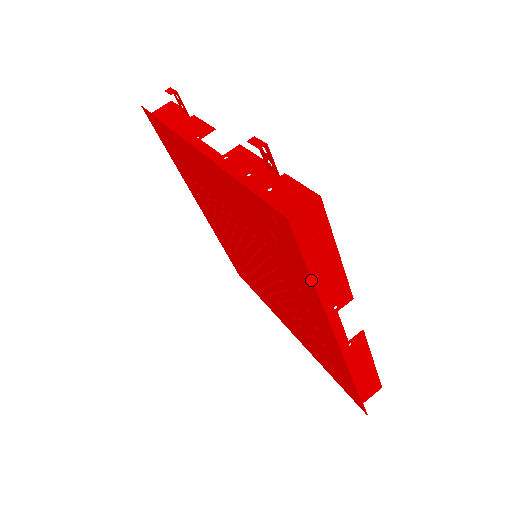
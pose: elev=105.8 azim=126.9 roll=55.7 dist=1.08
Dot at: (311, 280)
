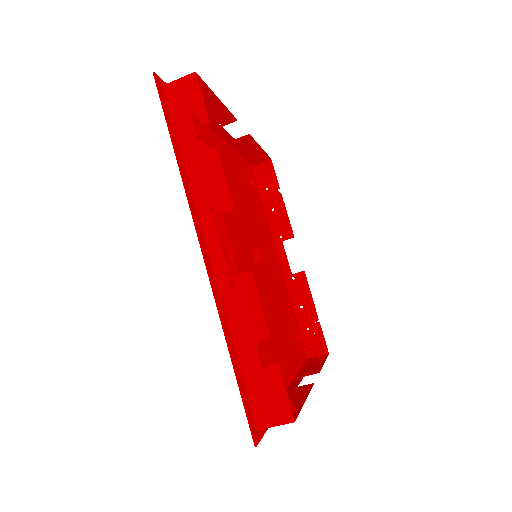
Dot at: occluded
